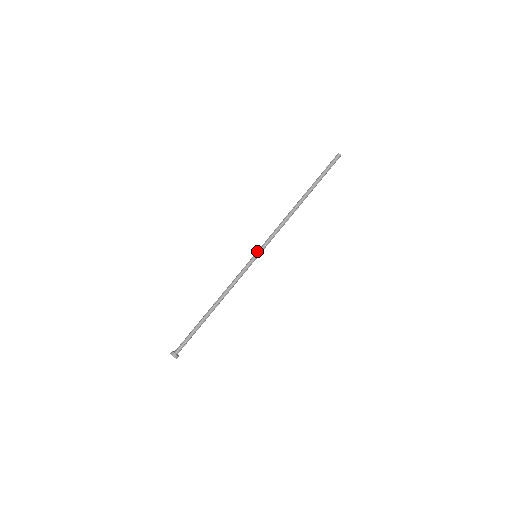
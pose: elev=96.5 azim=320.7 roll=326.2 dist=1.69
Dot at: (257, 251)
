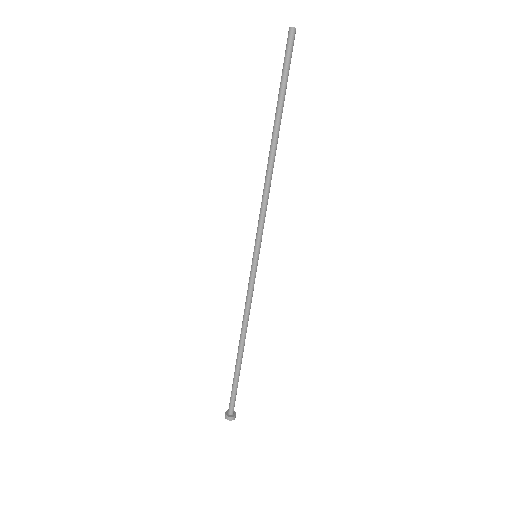
Dot at: (256, 251)
